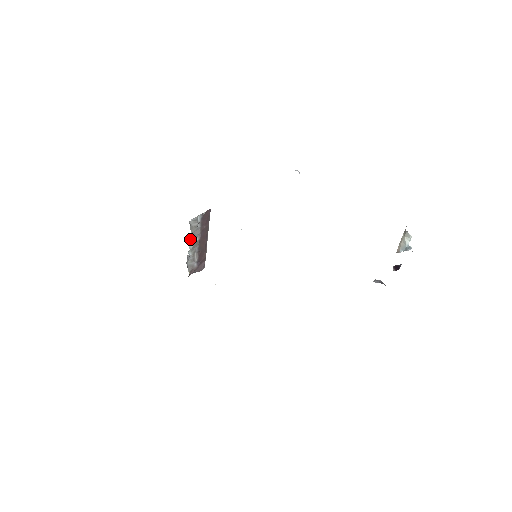
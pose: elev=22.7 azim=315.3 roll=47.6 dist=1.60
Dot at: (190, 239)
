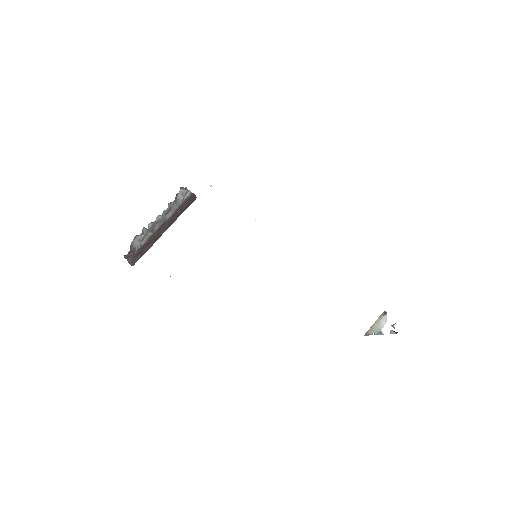
Dot at: (167, 208)
